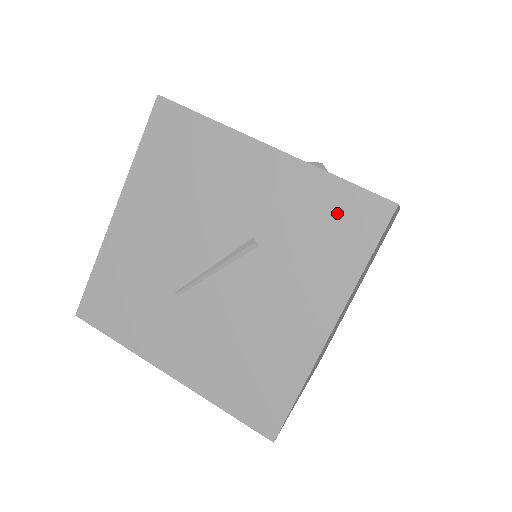
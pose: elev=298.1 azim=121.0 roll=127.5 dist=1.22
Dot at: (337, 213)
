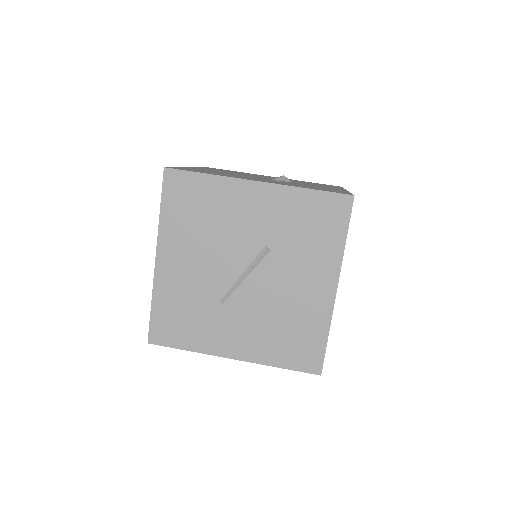
Dot at: (317, 213)
